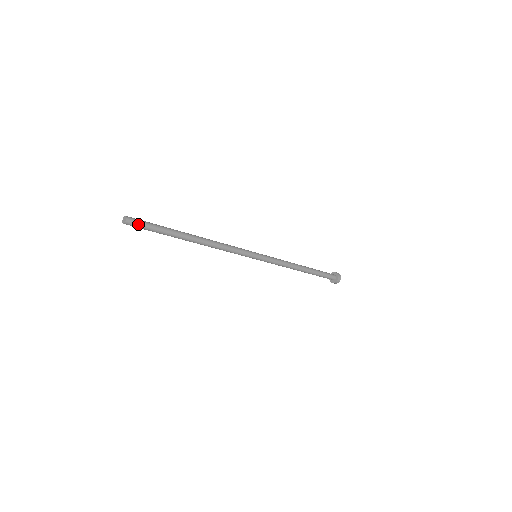
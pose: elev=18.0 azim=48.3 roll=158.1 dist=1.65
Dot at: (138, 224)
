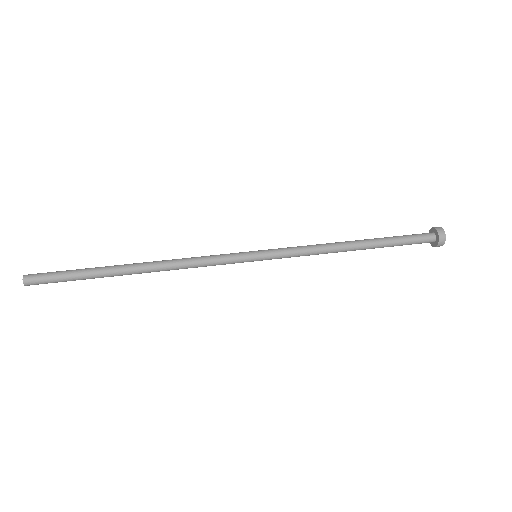
Dot at: (43, 283)
